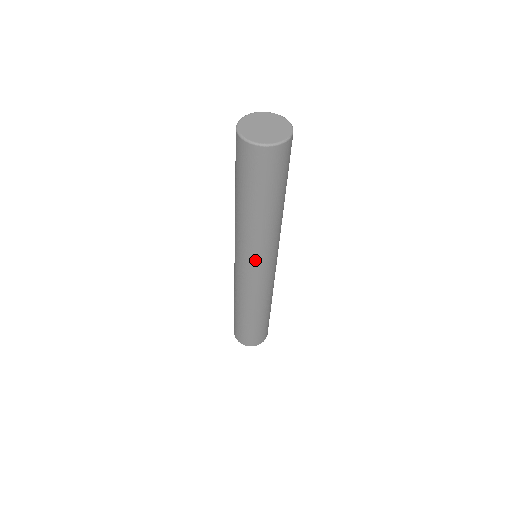
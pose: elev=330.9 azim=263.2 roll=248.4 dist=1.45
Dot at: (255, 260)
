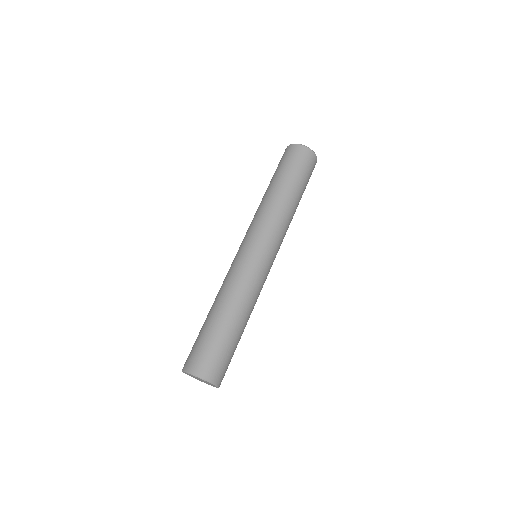
Dot at: (250, 232)
